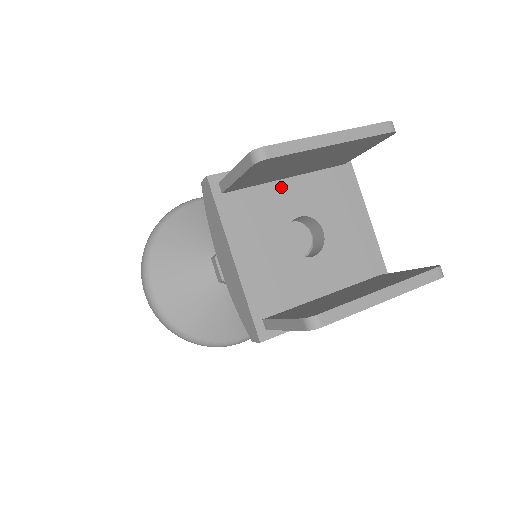
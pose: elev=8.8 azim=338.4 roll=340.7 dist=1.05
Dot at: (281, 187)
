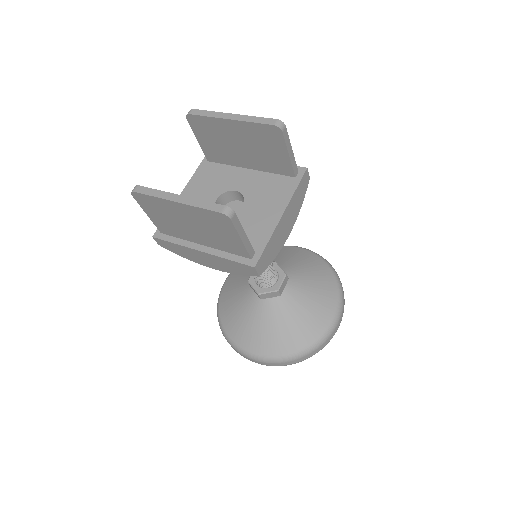
Dot at: (241, 172)
